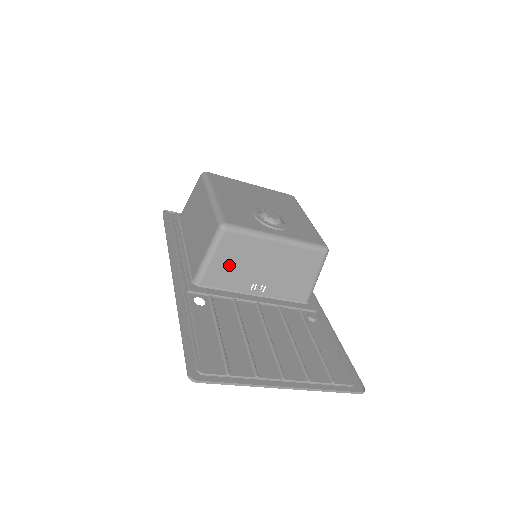
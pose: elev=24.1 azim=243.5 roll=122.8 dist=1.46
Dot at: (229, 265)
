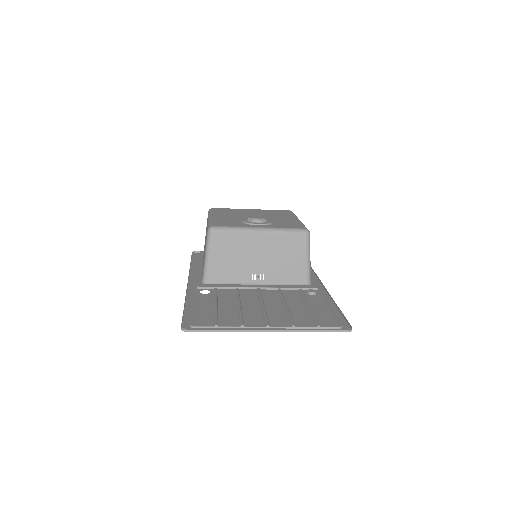
Dot at: (226, 261)
